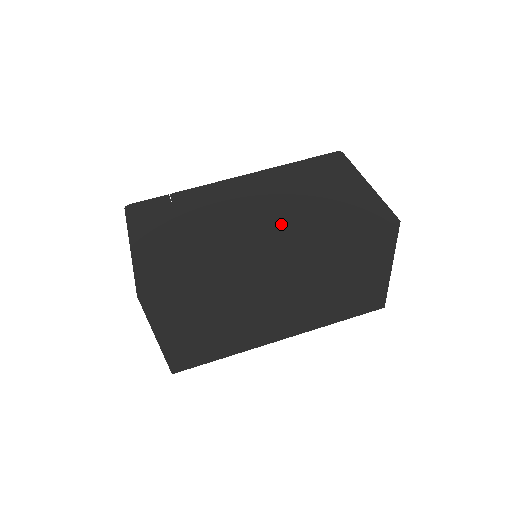
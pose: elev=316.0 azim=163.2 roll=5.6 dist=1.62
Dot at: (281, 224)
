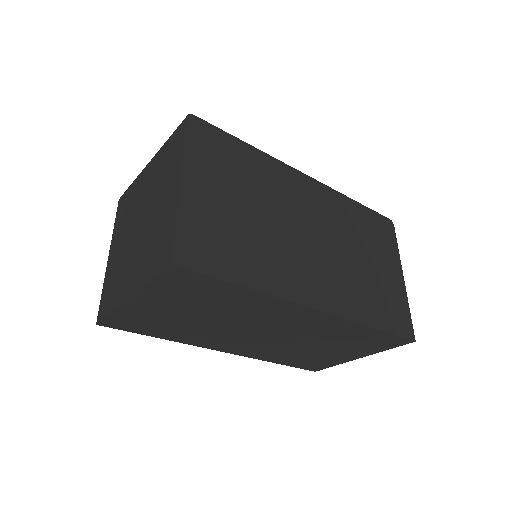
Dot at: (332, 272)
